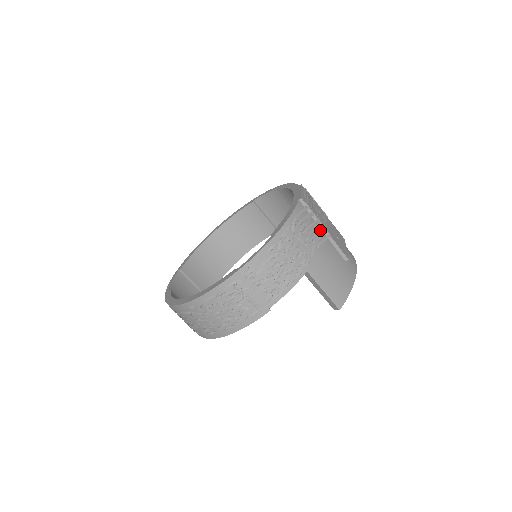
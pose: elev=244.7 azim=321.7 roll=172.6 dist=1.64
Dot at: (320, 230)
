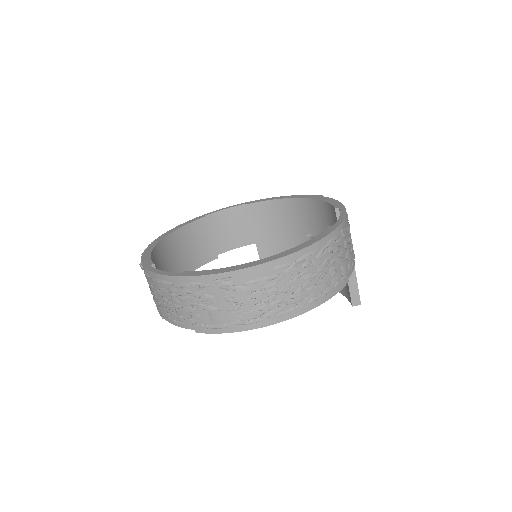
Dot at: occluded
